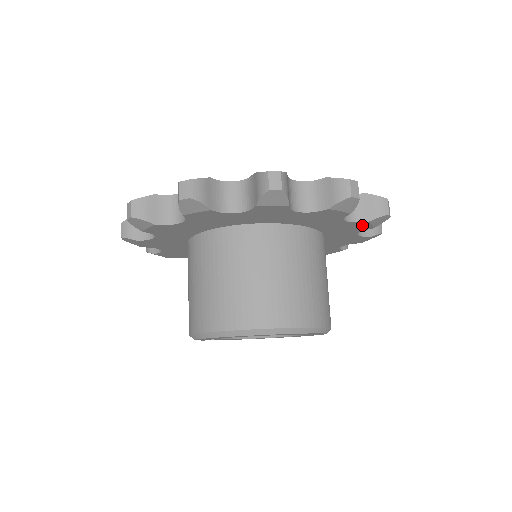
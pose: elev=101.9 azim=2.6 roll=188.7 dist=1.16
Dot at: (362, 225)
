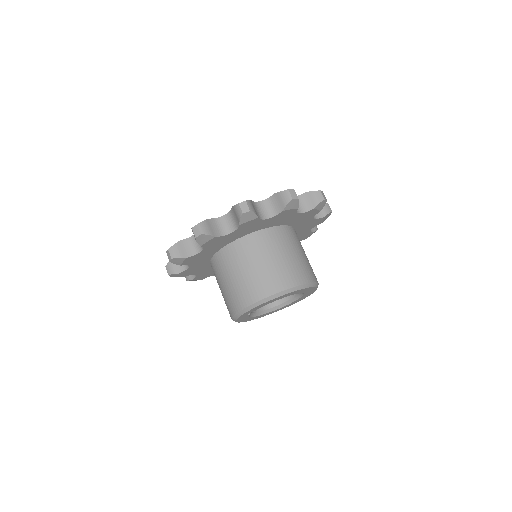
Dot at: (318, 221)
